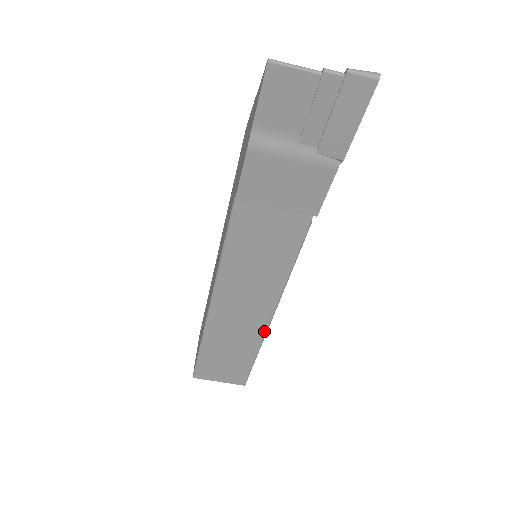
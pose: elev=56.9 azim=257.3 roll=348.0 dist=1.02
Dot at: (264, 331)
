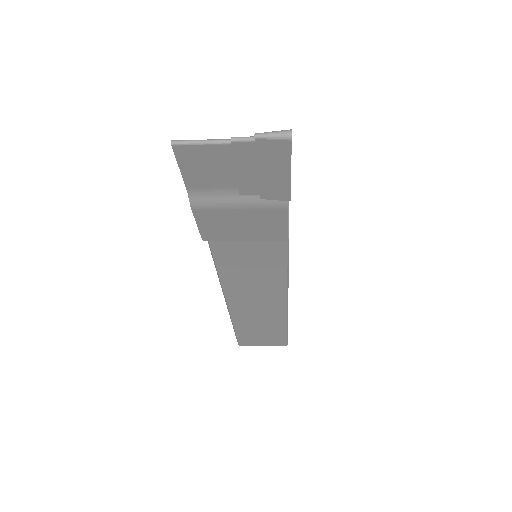
Dot at: (285, 313)
